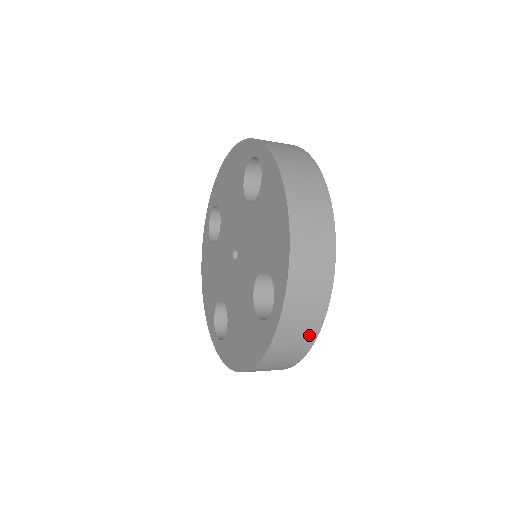
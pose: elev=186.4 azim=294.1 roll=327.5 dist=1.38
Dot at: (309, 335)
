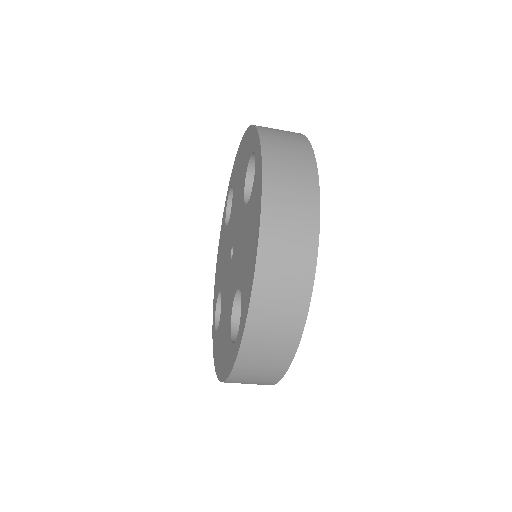
Dot at: (276, 369)
